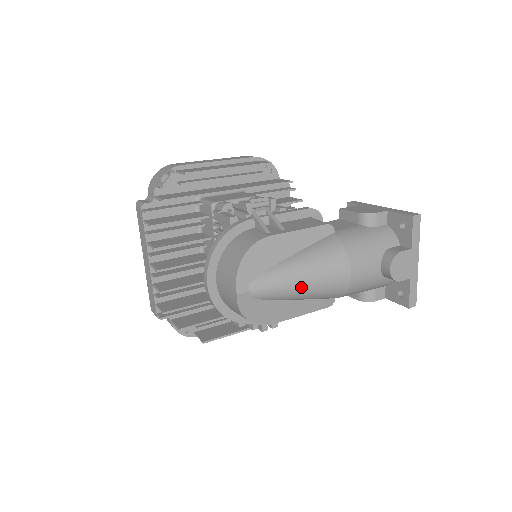
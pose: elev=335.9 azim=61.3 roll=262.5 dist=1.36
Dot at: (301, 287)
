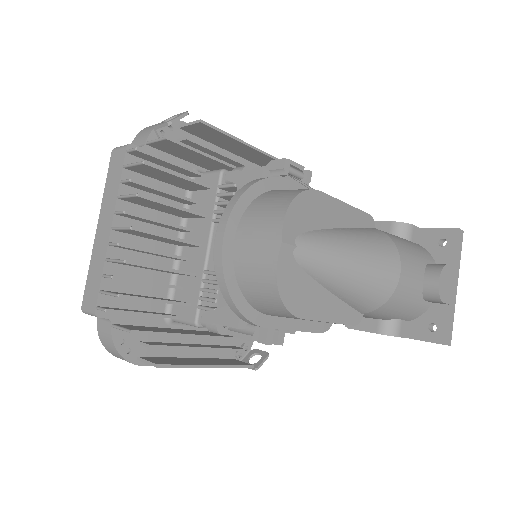
Dot at: (350, 267)
